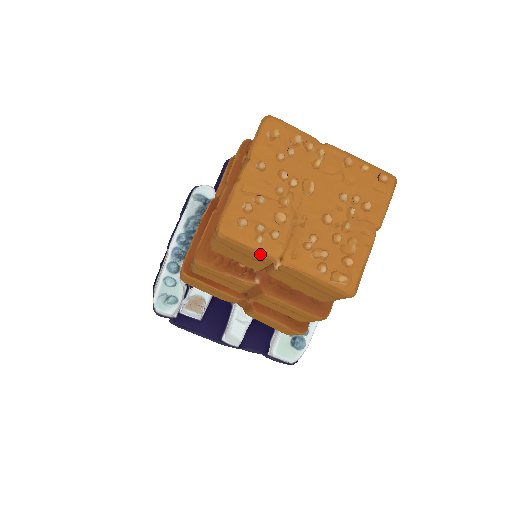
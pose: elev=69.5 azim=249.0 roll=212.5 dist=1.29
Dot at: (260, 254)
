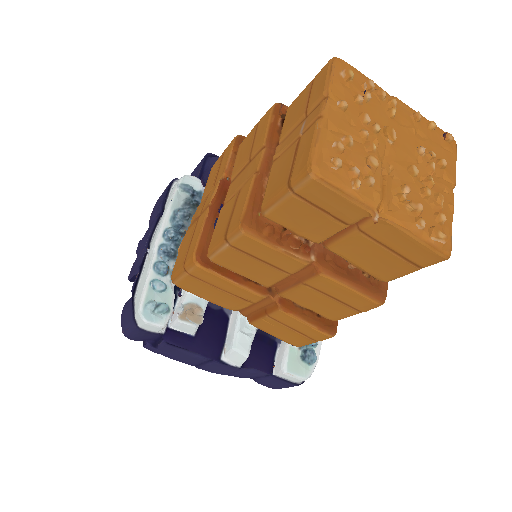
Dot at: (357, 202)
